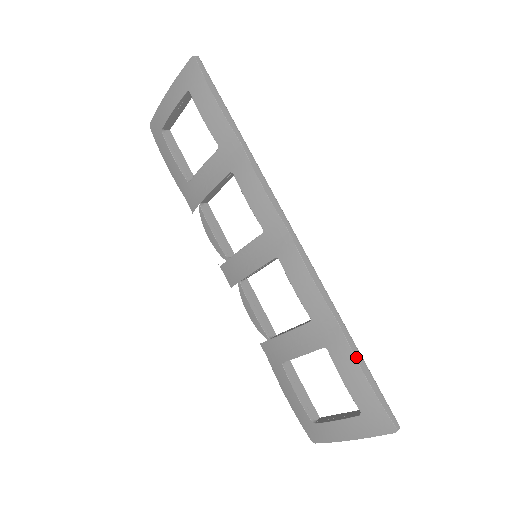
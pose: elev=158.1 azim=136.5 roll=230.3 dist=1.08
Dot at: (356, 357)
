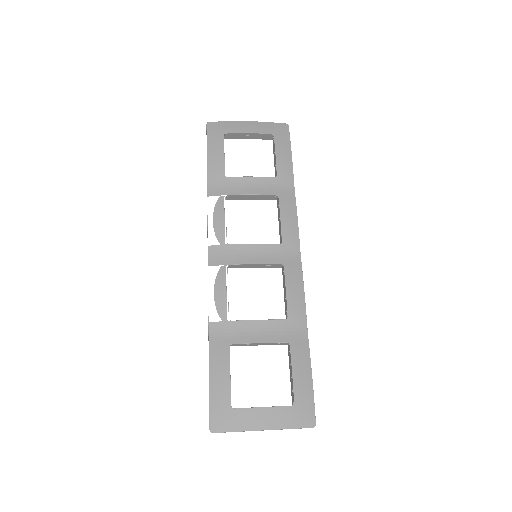
Dot at: (310, 358)
